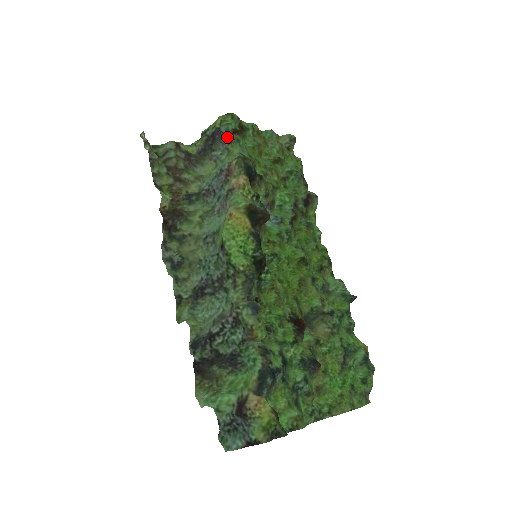
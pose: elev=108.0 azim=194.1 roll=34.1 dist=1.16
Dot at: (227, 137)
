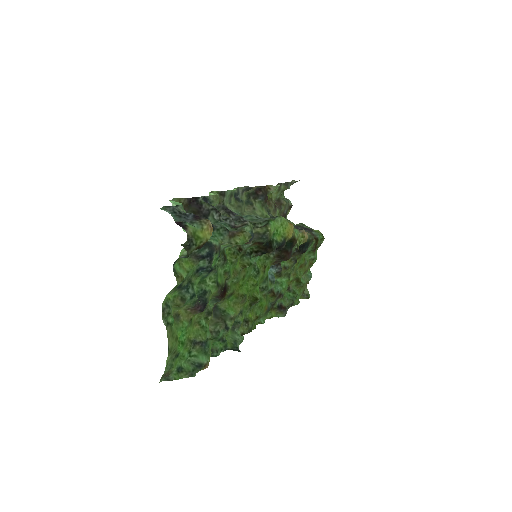
Dot at: occluded
